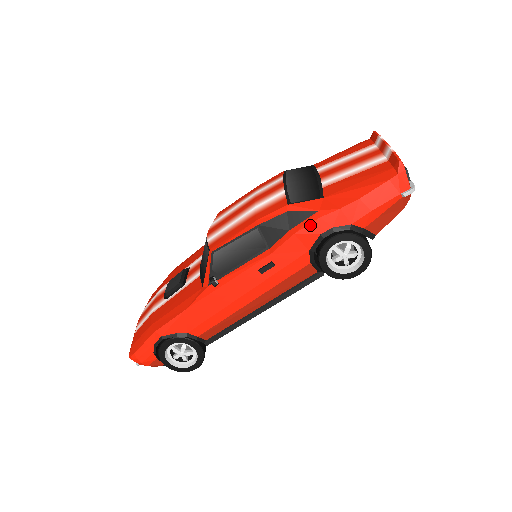
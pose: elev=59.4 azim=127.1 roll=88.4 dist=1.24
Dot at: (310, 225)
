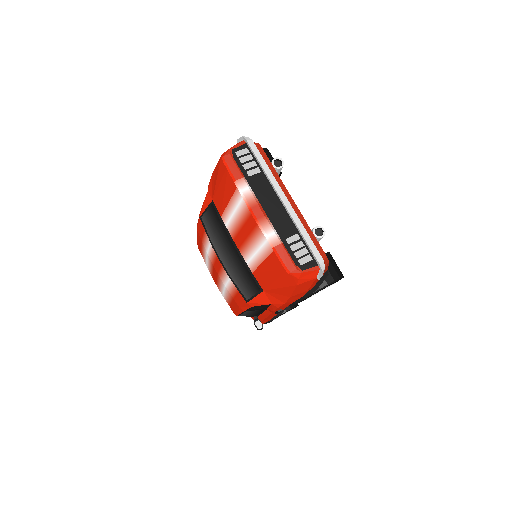
Dot at: (277, 309)
